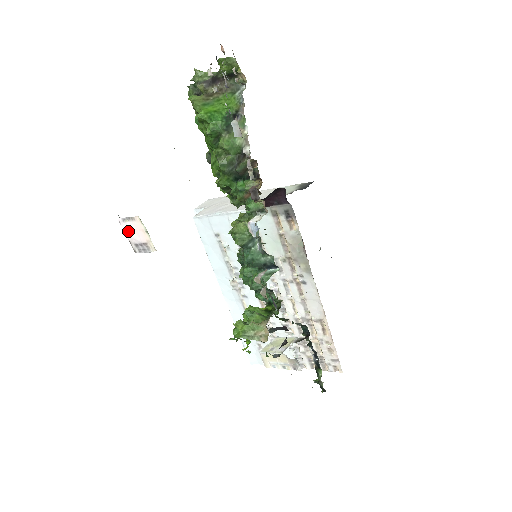
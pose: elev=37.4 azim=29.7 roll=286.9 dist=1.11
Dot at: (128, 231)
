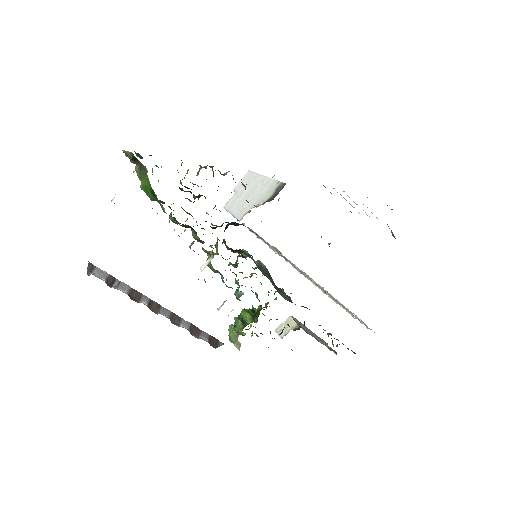
Dot at: occluded
